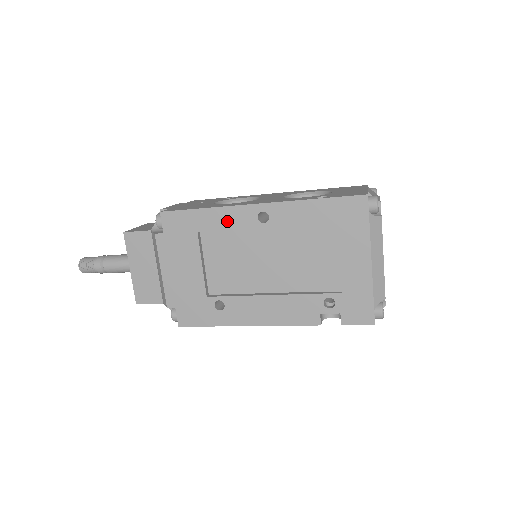
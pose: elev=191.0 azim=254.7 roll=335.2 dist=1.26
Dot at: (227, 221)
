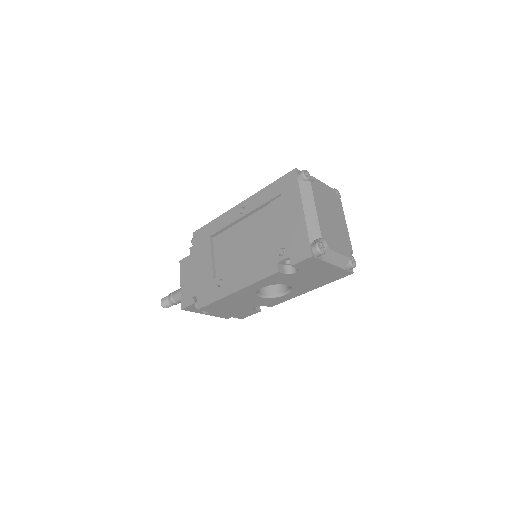
Dot at: (224, 222)
